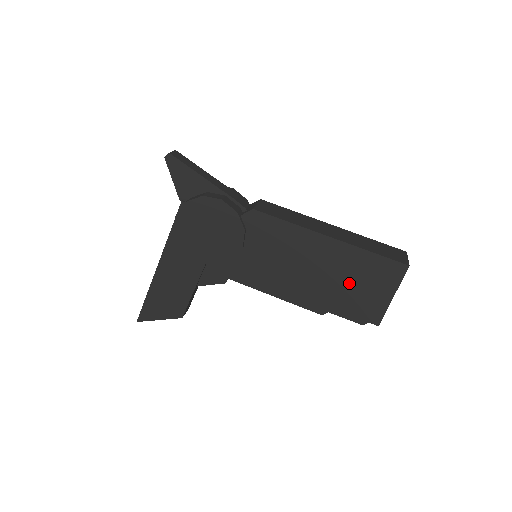
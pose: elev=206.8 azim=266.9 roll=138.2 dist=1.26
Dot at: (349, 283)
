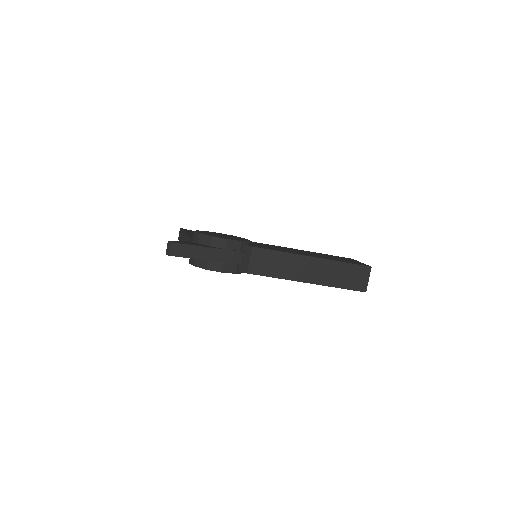
Dot at: occluded
